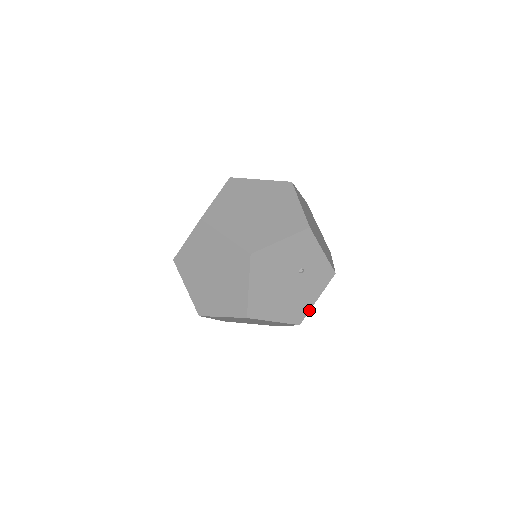
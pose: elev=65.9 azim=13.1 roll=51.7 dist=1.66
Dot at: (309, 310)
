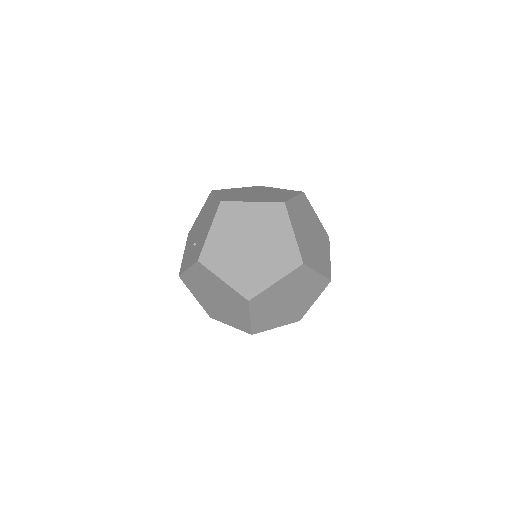
Dot at: occluded
